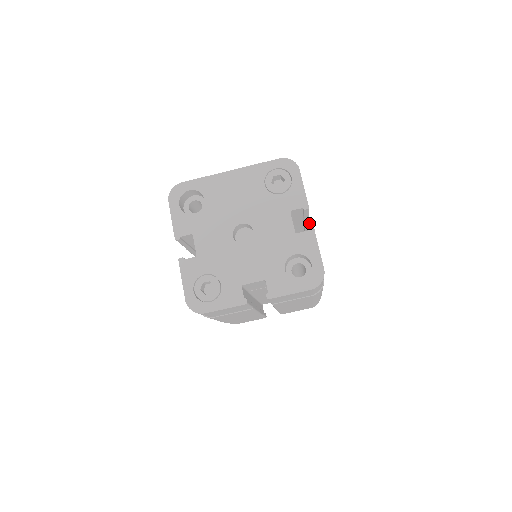
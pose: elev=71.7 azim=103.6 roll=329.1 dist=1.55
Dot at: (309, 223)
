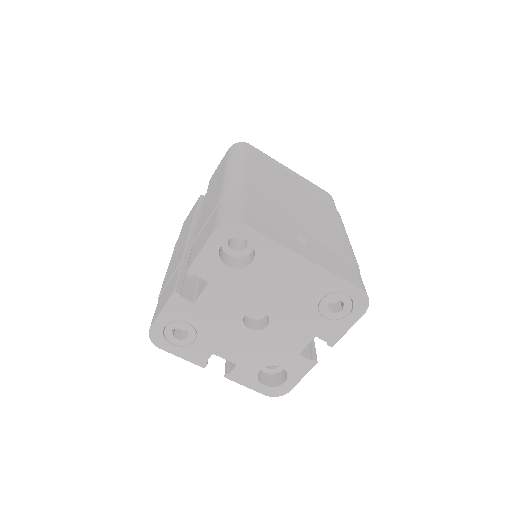
Dot at: occluded
